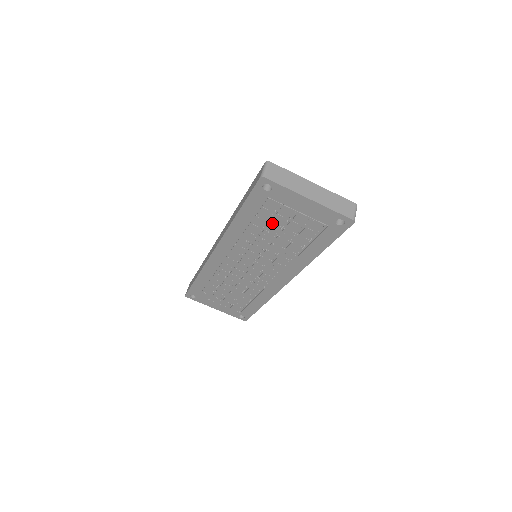
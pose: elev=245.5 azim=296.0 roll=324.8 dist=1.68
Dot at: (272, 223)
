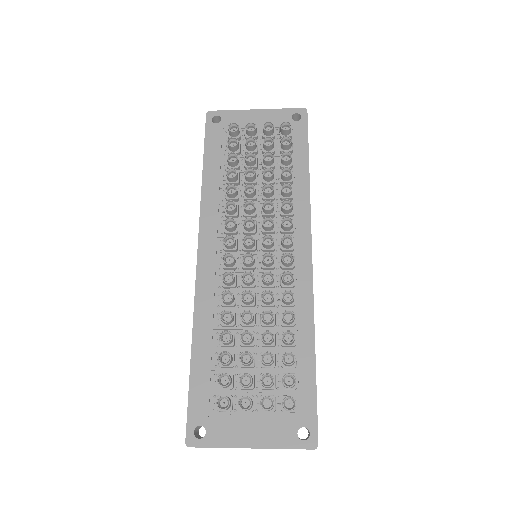
Dot at: occluded
